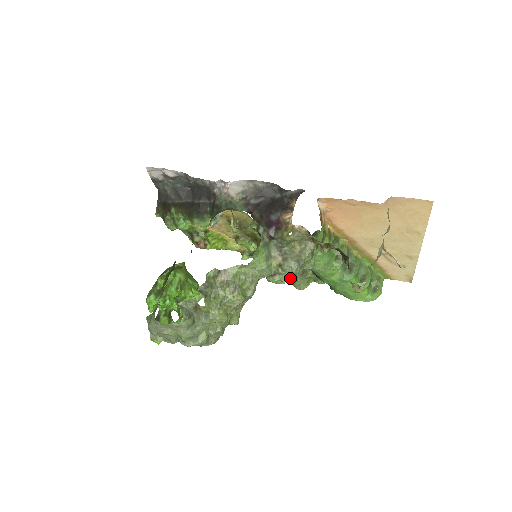
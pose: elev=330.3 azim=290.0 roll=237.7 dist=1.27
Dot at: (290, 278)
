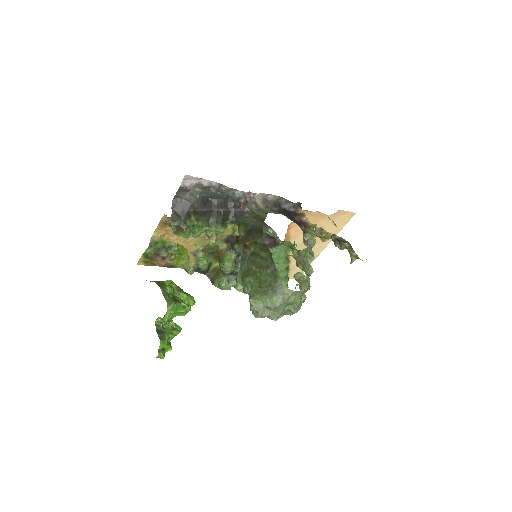
Dot at: occluded
